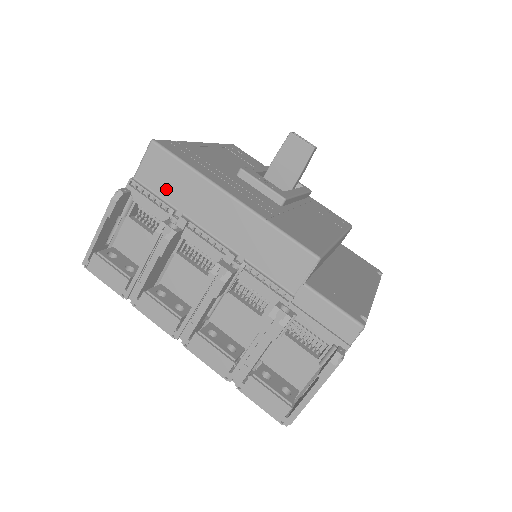
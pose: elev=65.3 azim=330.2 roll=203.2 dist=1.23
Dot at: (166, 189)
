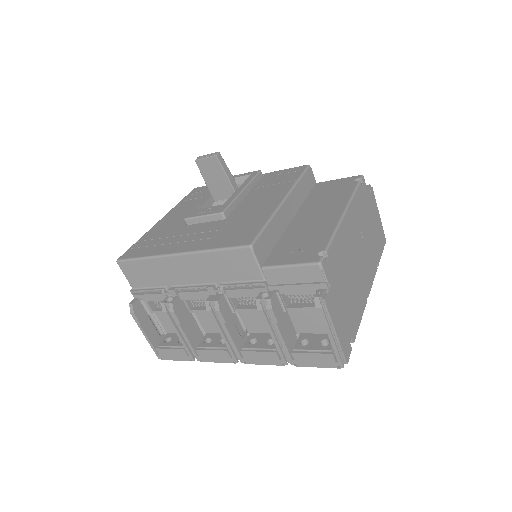
Dot at: (149, 281)
